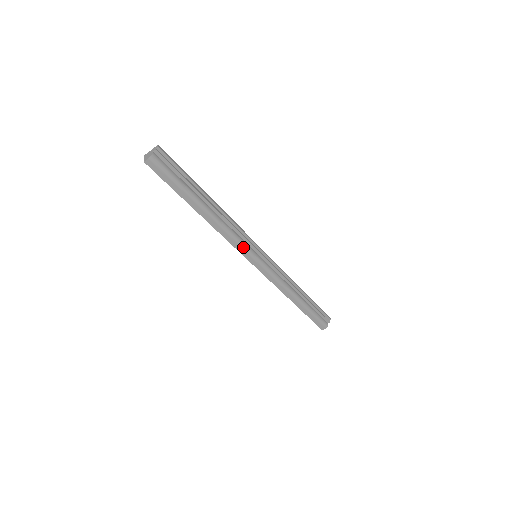
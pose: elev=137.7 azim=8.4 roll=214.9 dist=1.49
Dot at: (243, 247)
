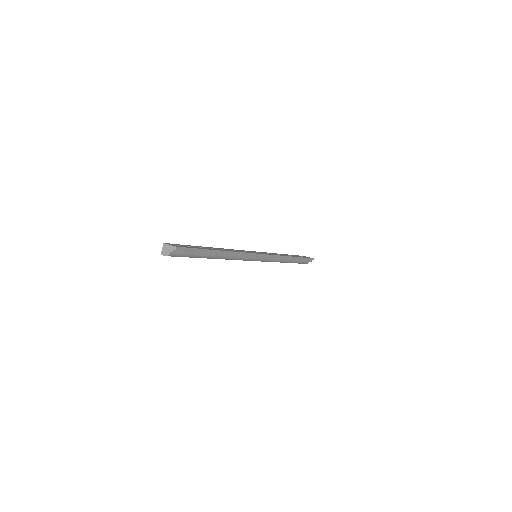
Dot at: (244, 260)
